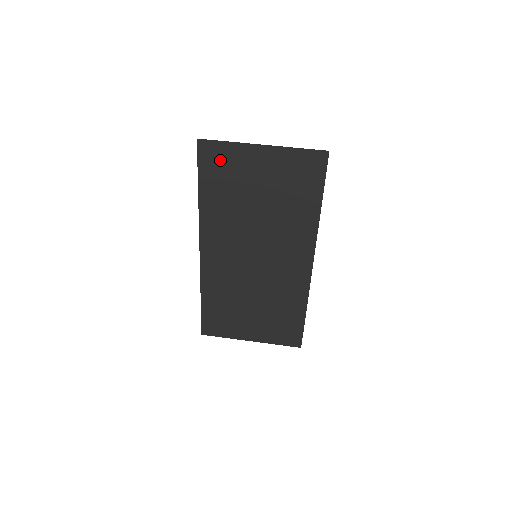
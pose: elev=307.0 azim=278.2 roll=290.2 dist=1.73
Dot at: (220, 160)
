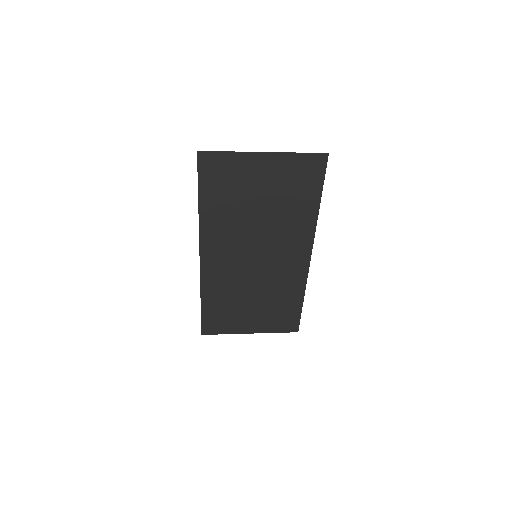
Dot at: (221, 170)
